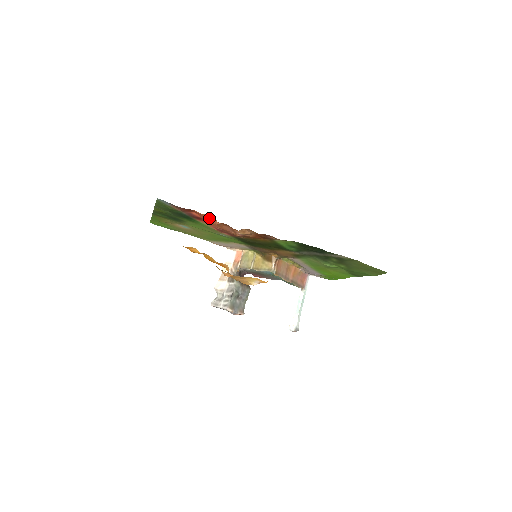
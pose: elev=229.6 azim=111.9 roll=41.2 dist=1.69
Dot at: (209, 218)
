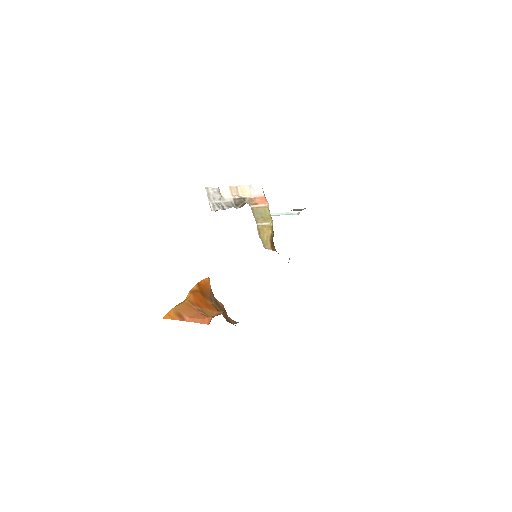
Dot at: occluded
